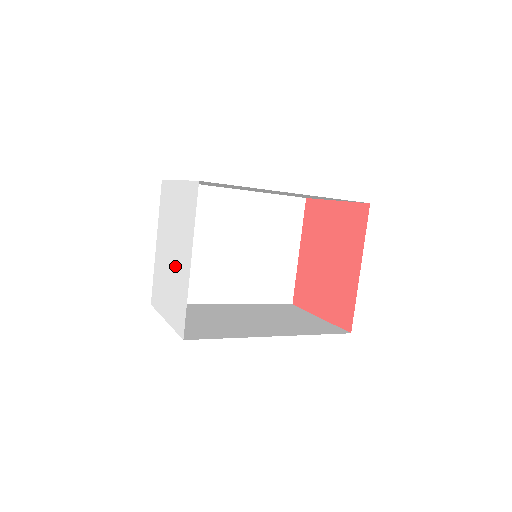
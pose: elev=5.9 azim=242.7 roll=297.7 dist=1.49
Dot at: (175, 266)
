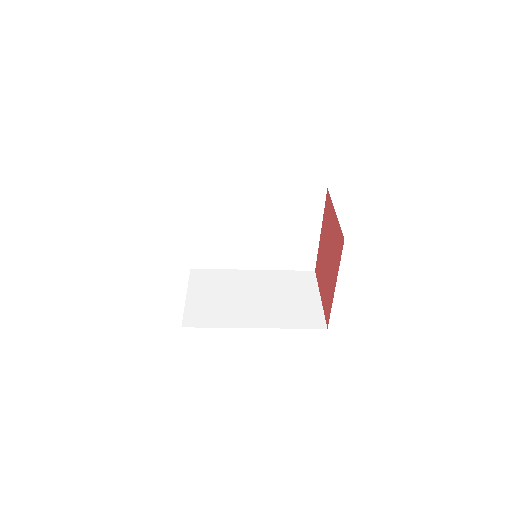
Dot at: occluded
